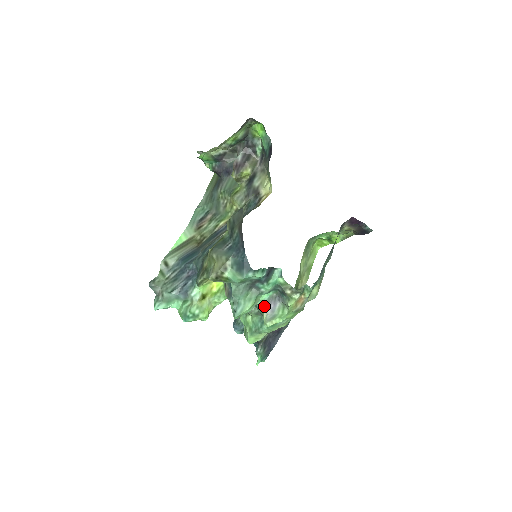
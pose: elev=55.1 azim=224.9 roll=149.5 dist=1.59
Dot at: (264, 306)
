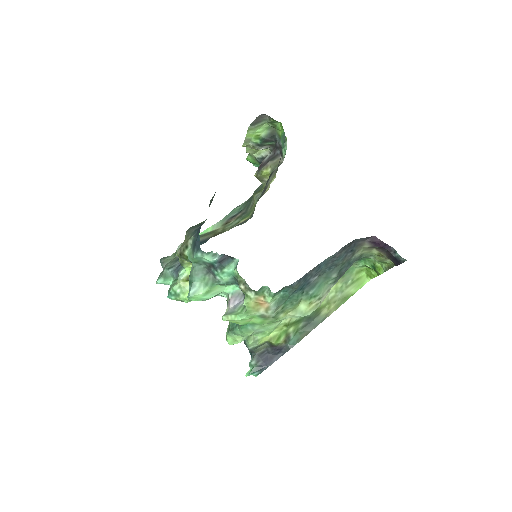
Dot at: (229, 300)
